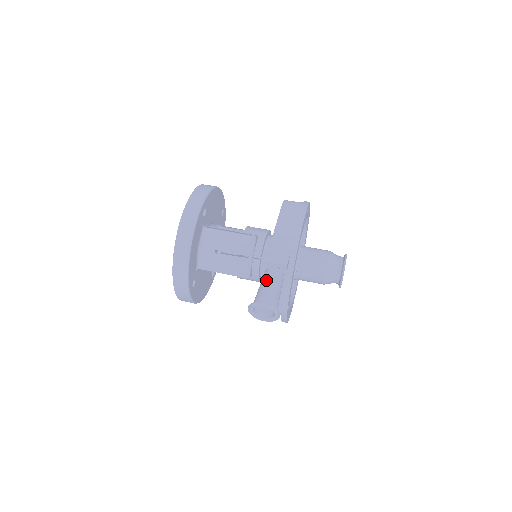
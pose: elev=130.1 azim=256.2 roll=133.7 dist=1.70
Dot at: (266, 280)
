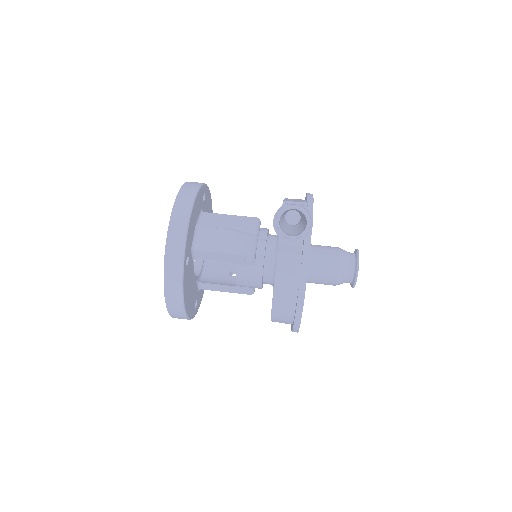
Dot at: occluded
